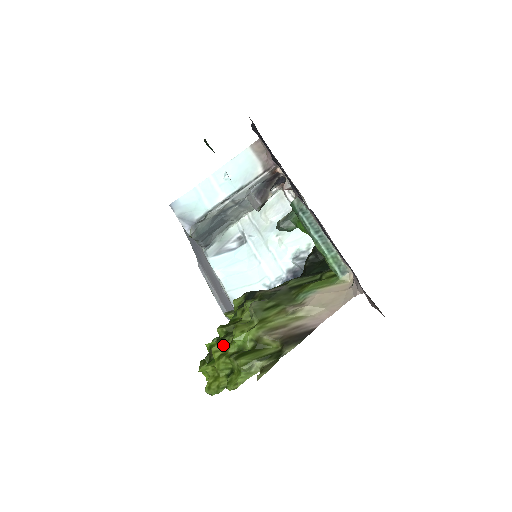
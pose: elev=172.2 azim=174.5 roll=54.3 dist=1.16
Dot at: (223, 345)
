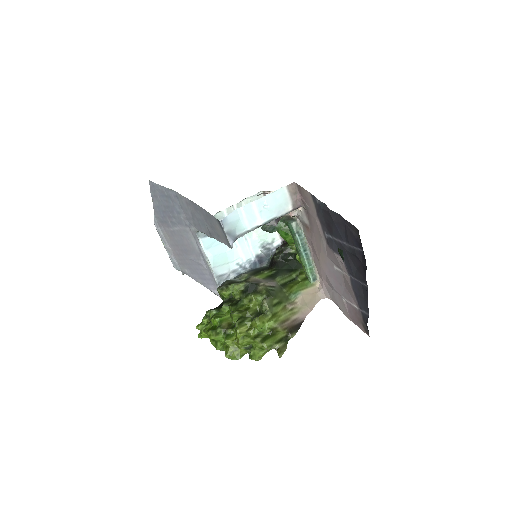
Dot at: (244, 328)
